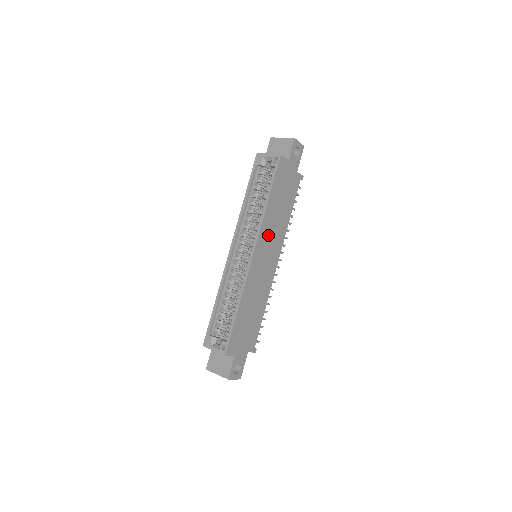
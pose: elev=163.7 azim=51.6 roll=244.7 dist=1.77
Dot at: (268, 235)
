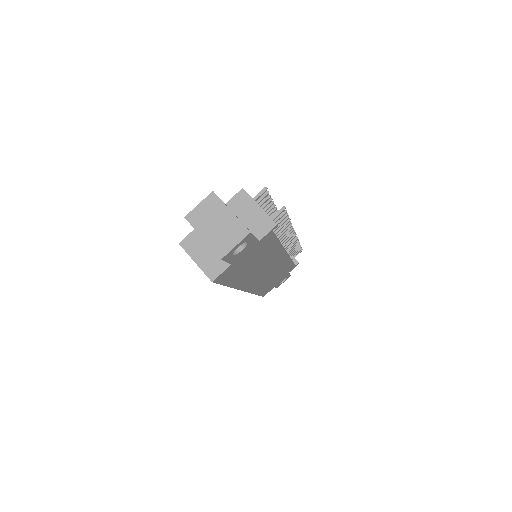
Dot at: (255, 275)
